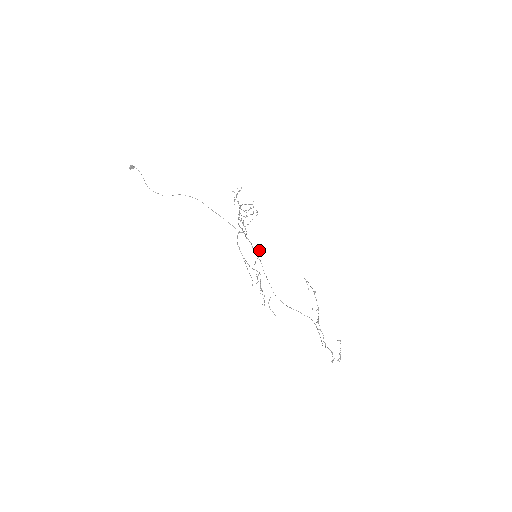
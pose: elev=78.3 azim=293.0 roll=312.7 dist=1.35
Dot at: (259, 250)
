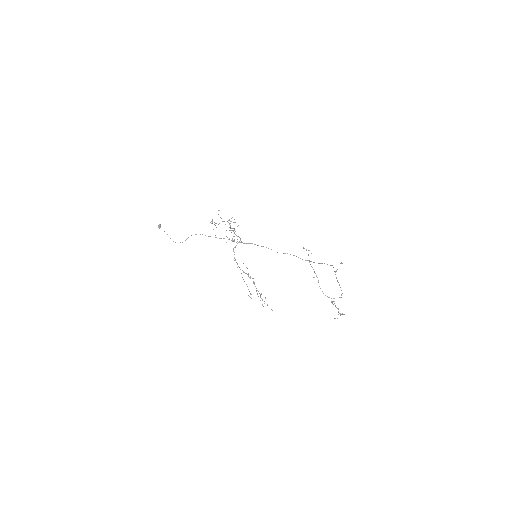
Dot at: occluded
